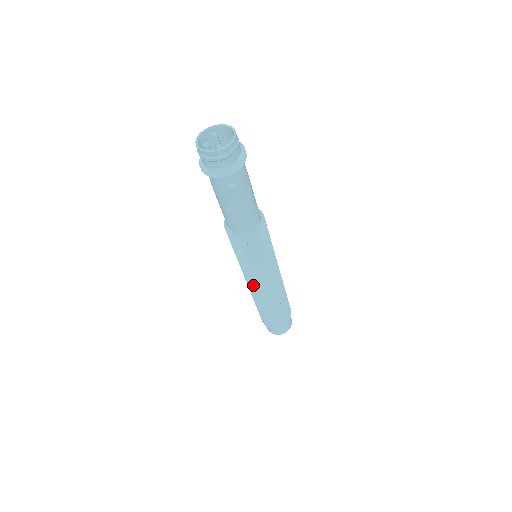
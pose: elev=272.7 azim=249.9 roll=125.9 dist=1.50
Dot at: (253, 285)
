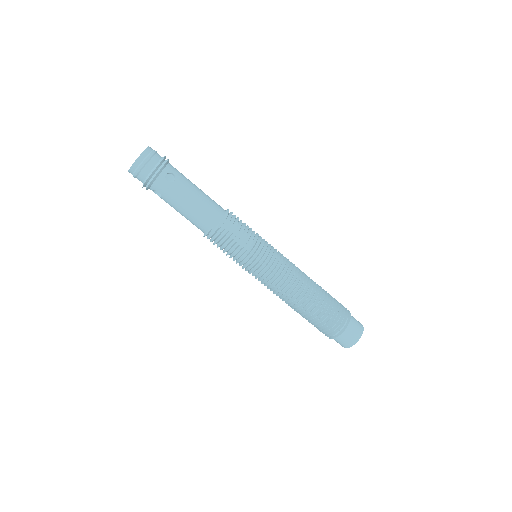
Dot at: (276, 283)
